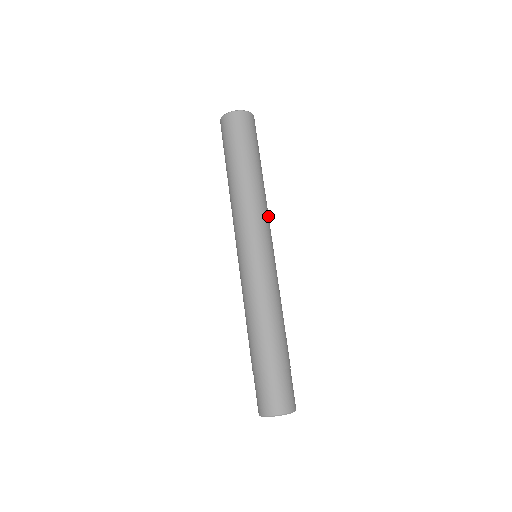
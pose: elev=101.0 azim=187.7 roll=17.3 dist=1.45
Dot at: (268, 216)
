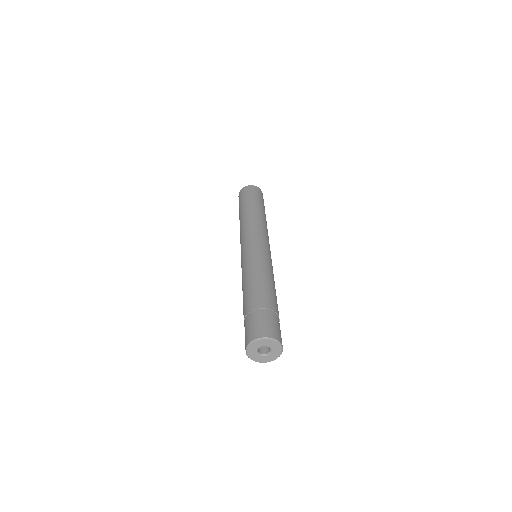
Dot at: (262, 228)
